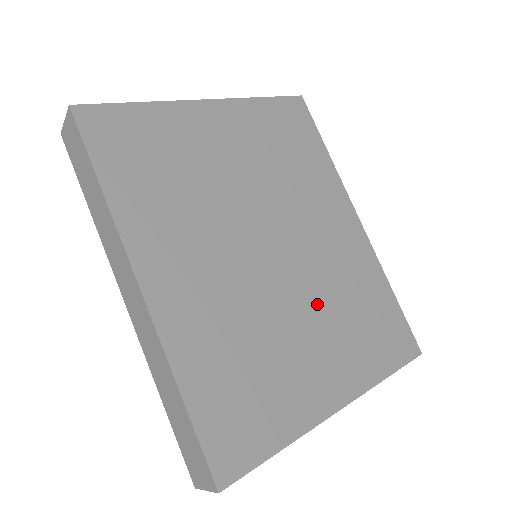
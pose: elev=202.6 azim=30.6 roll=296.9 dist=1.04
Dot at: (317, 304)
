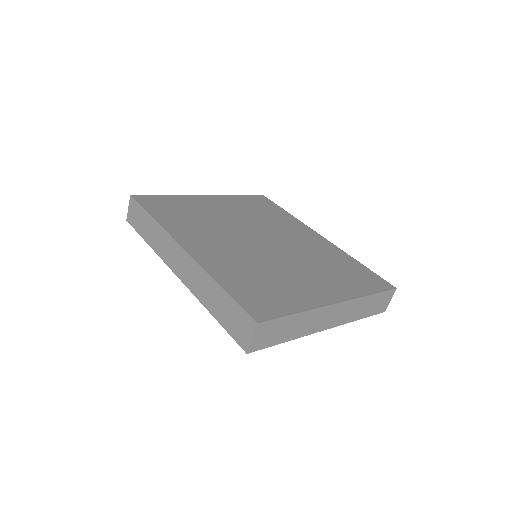
Dot at: (302, 262)
